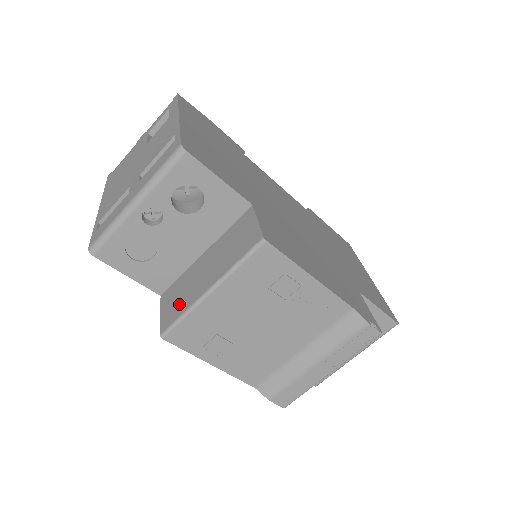
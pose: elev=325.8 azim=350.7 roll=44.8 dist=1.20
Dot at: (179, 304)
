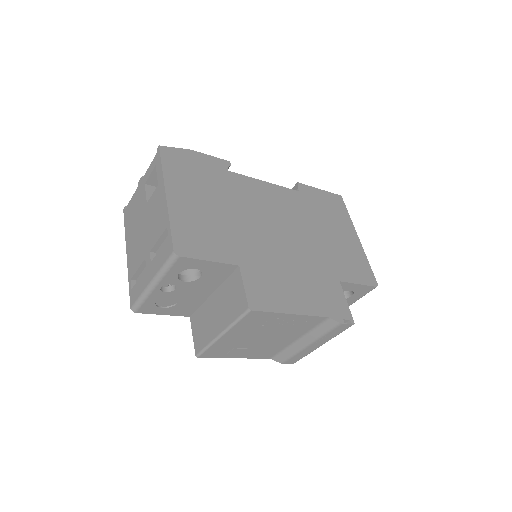
Dot at: (203, 335)
